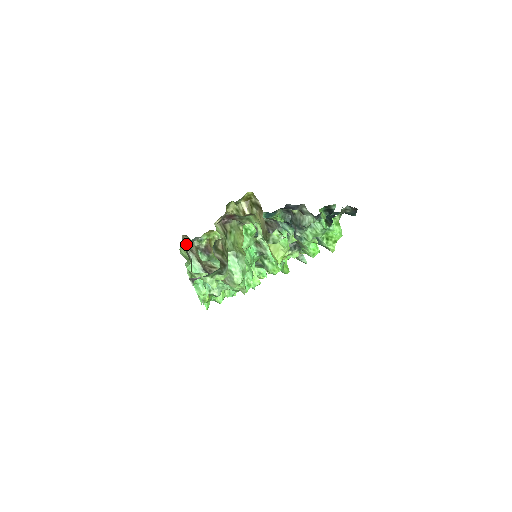
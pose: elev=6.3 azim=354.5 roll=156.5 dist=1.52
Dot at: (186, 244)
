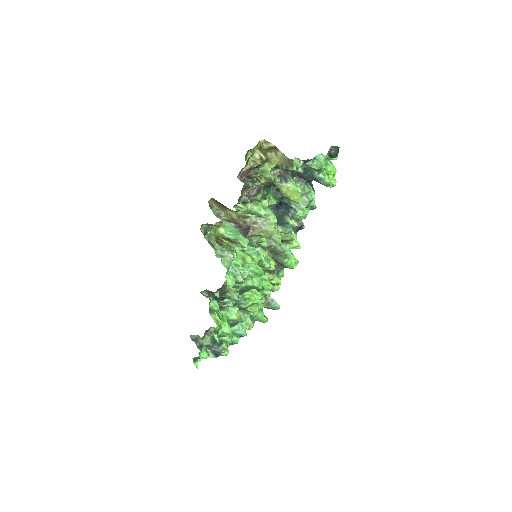
Dot at: (212, 210)
